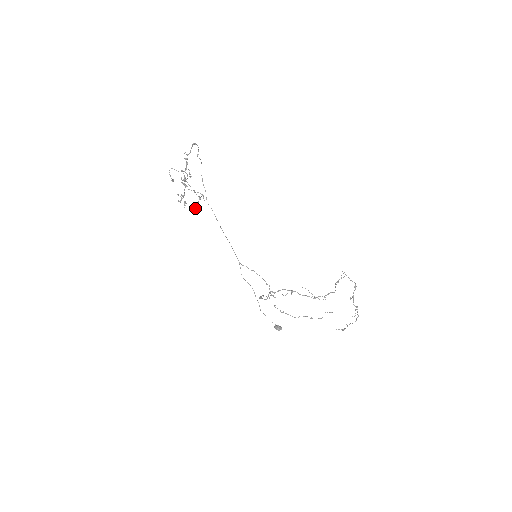
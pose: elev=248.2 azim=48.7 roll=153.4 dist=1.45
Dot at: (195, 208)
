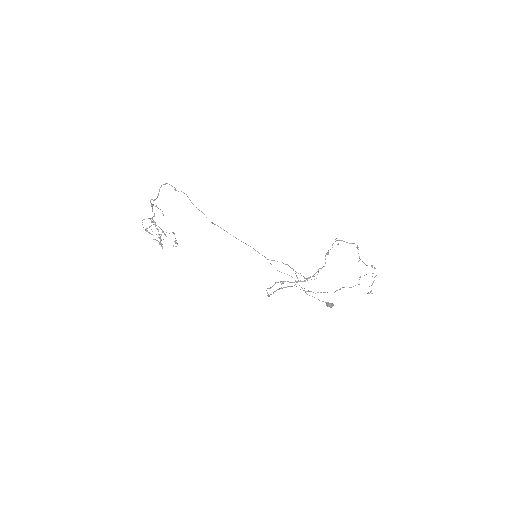
Dot at: occluded
